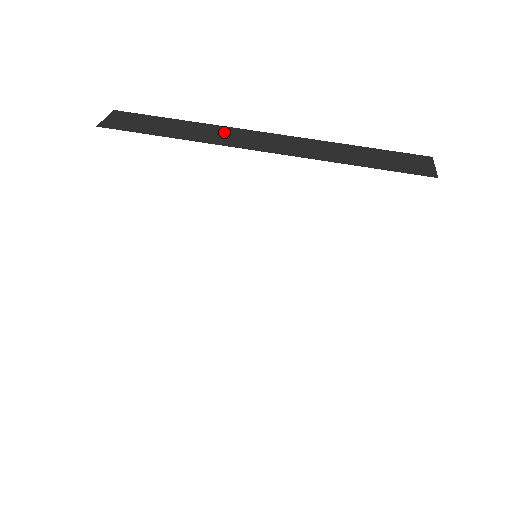
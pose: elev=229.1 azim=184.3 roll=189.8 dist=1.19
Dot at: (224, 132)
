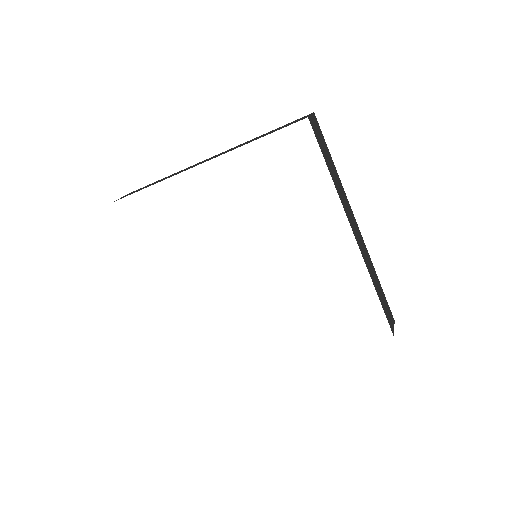
Dot at: (183, 170)
